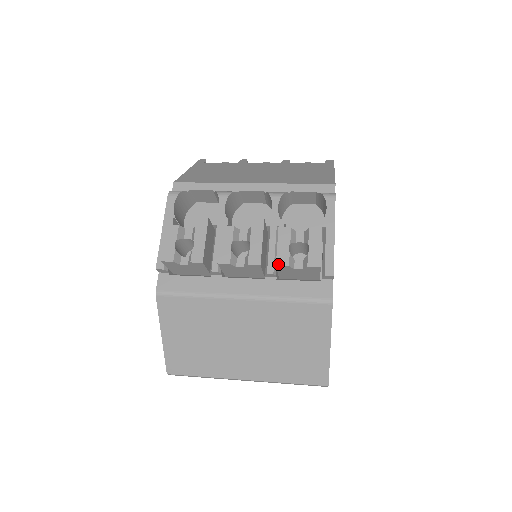
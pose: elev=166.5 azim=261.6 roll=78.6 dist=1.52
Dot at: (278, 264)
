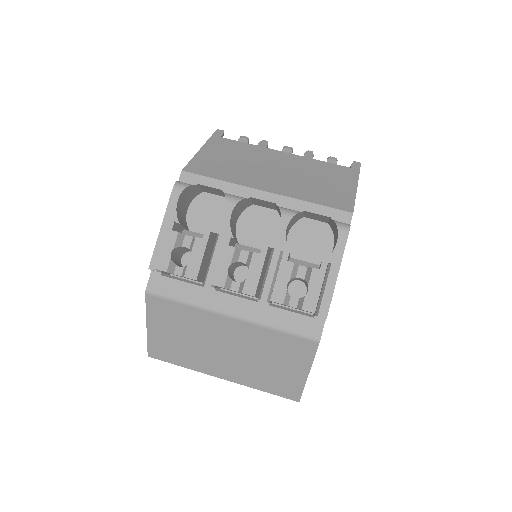
Dot at: (273, 300)
